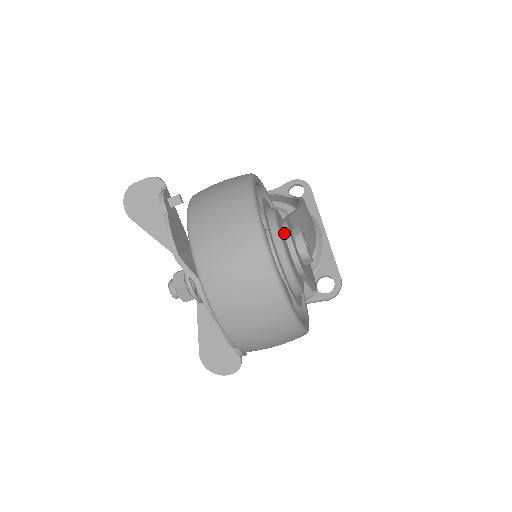
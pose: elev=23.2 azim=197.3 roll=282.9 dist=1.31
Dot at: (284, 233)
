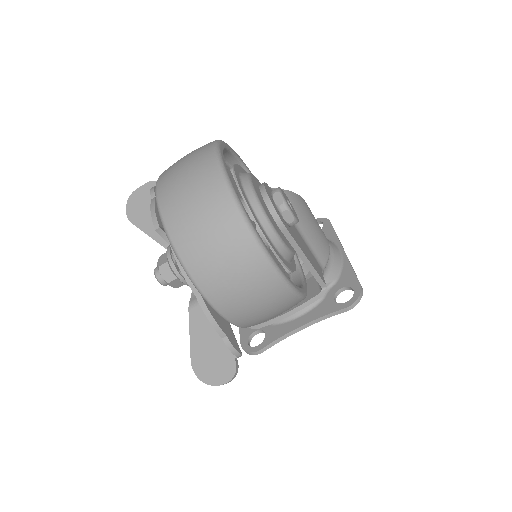
Dot at: (259, 187)
